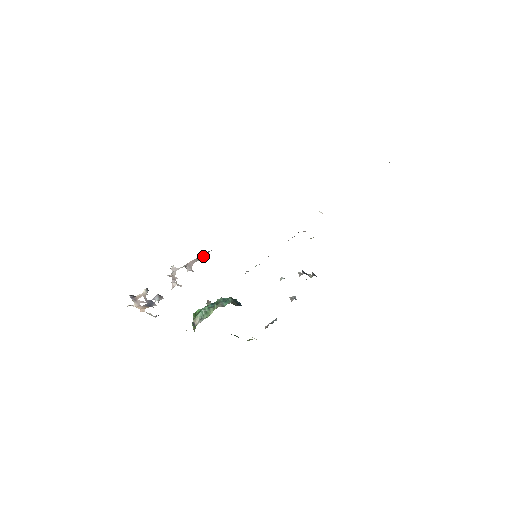
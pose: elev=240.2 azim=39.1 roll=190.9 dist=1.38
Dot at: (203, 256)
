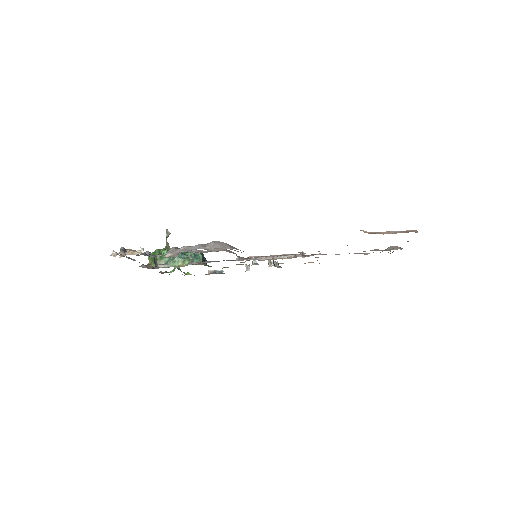
Dot at: occluded
